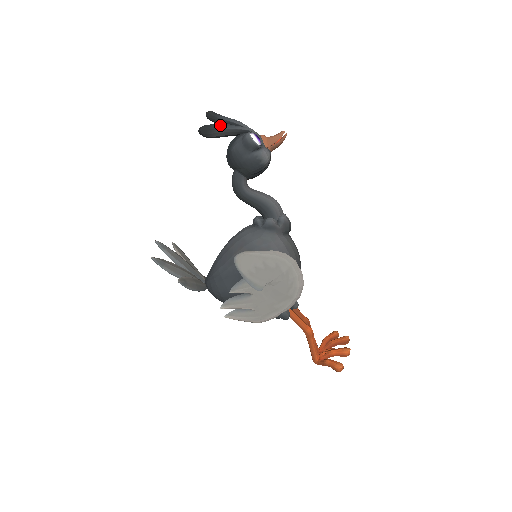
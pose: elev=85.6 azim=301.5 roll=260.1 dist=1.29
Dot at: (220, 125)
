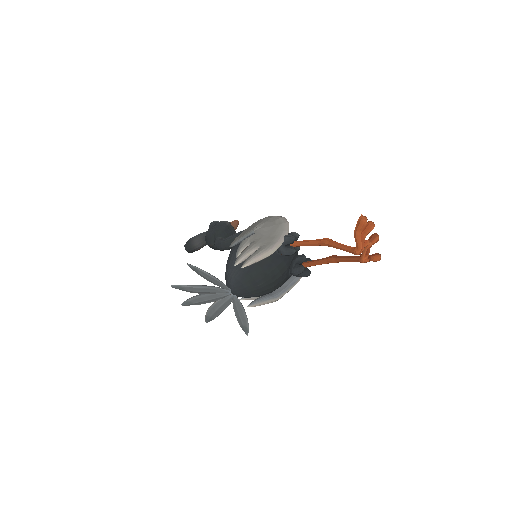
Dot at: (195, 237)
